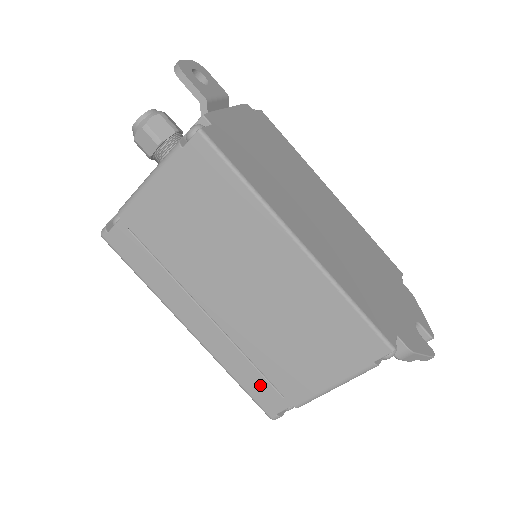
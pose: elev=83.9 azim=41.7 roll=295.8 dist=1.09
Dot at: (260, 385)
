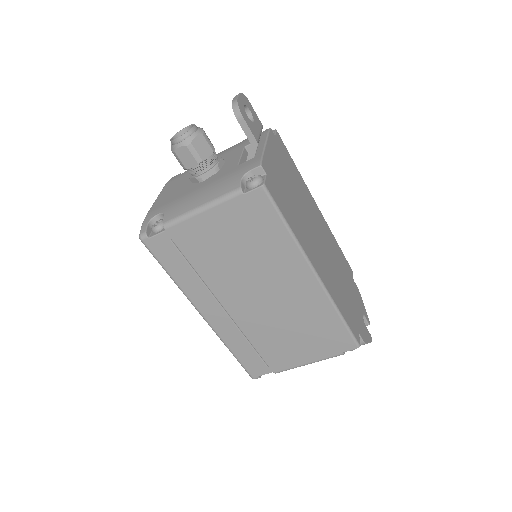
Dot at: (252, 358)
